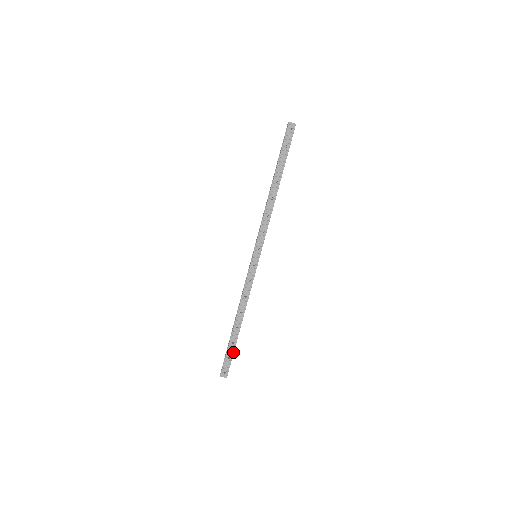
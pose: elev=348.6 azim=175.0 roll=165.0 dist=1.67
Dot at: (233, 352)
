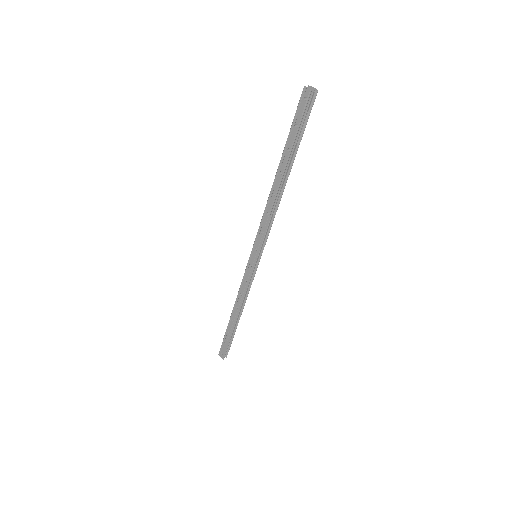
Dot at: (229, 341)
